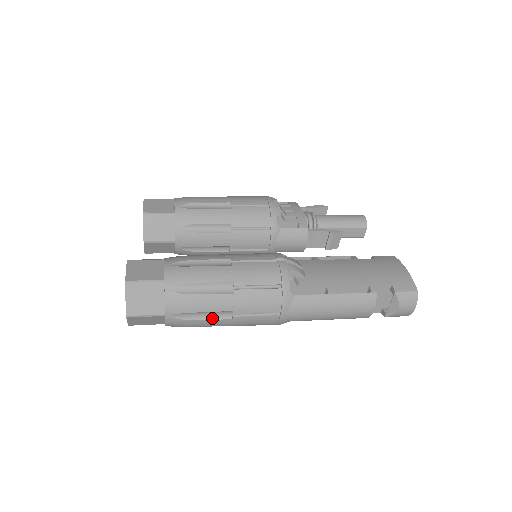
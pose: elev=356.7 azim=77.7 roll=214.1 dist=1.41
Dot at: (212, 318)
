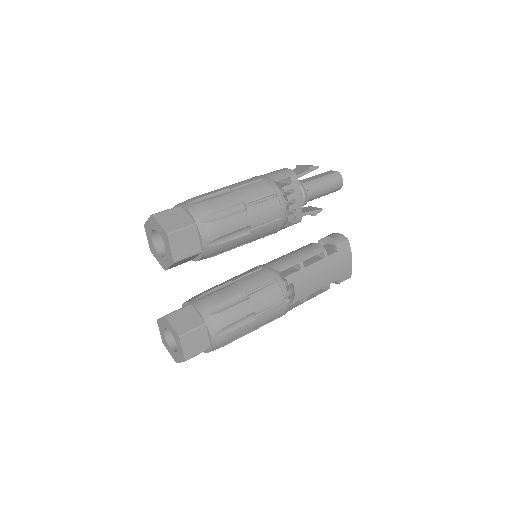
Dot at: occluded
